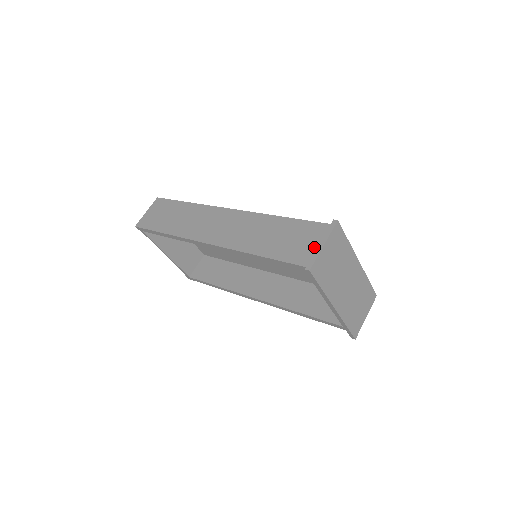
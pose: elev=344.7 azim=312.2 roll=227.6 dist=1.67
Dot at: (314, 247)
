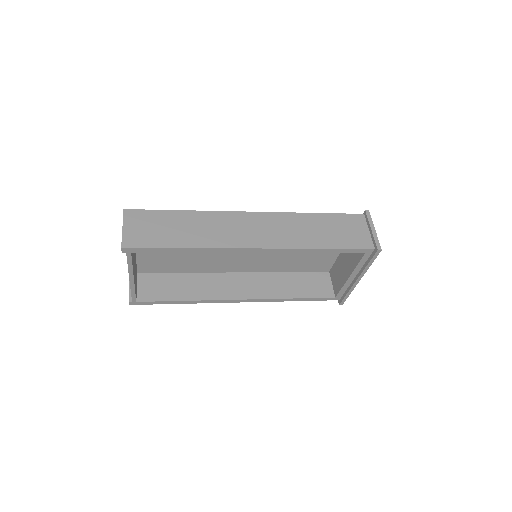
Dot at: (365, 233)
